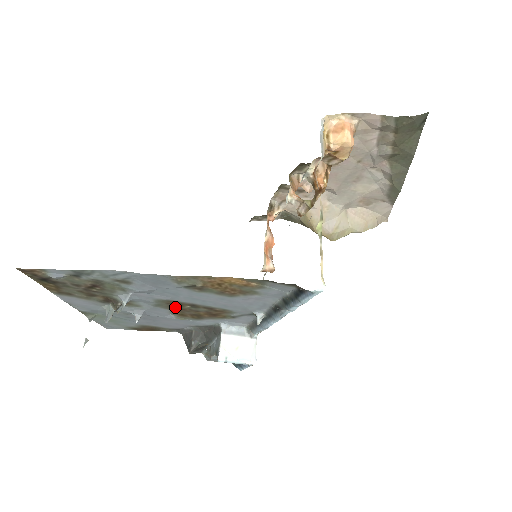
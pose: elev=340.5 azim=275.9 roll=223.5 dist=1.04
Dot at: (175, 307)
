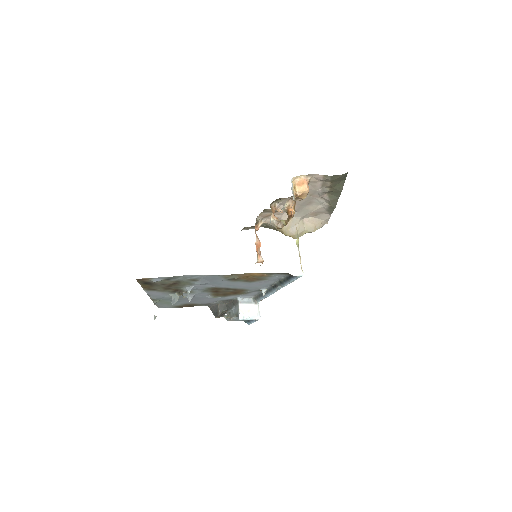
Dot at: (215, 291)
